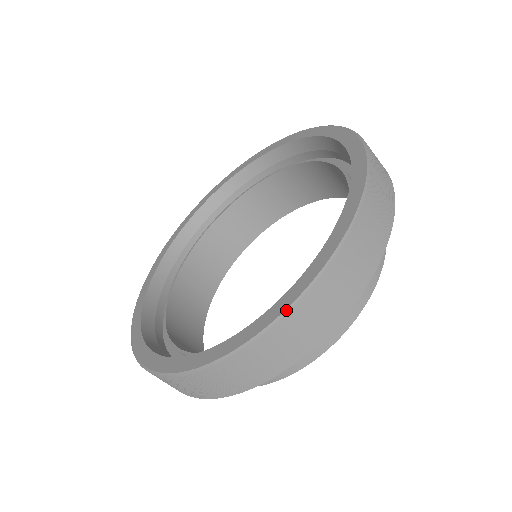
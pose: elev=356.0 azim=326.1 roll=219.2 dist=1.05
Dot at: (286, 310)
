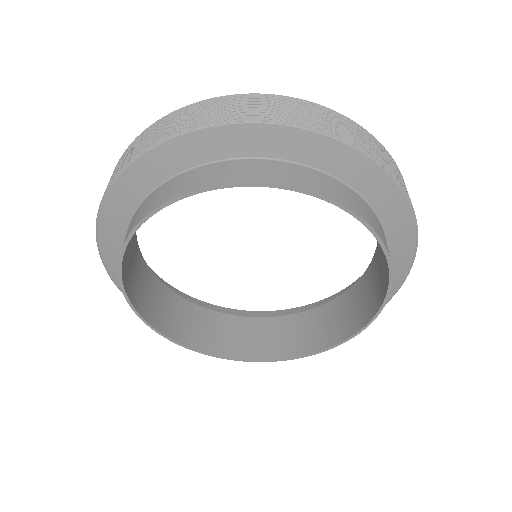
Dot at: (337, 113)
